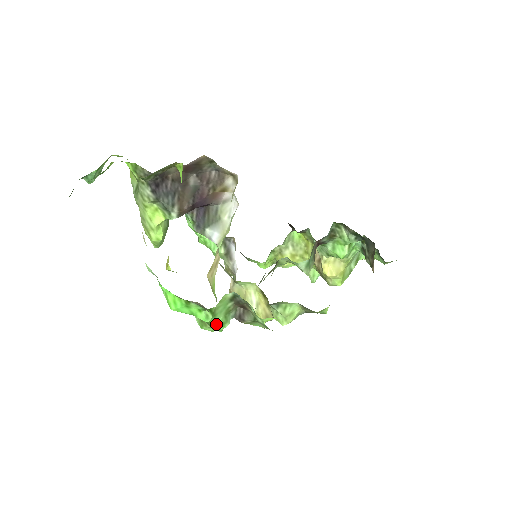
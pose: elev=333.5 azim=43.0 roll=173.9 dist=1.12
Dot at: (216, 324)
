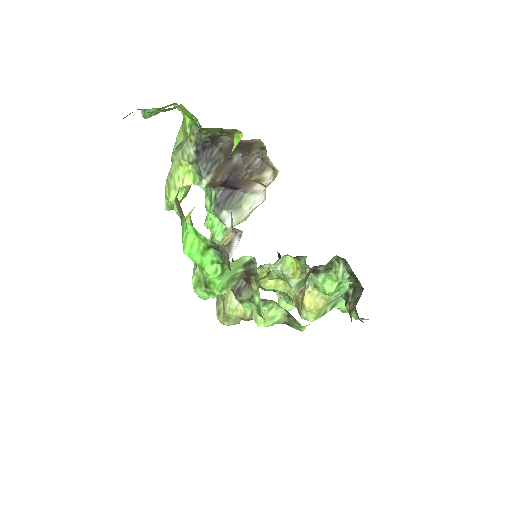
Dot at: (216, 286)
